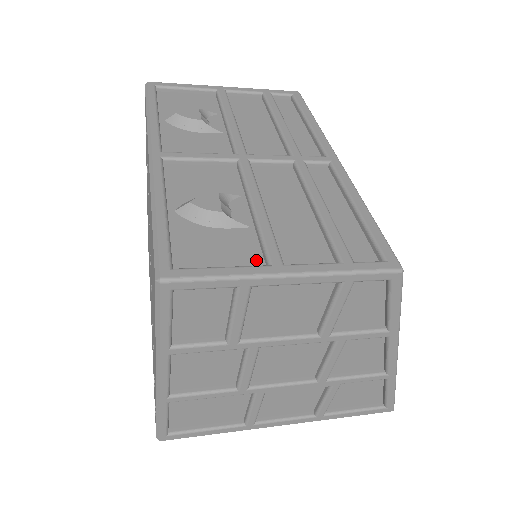
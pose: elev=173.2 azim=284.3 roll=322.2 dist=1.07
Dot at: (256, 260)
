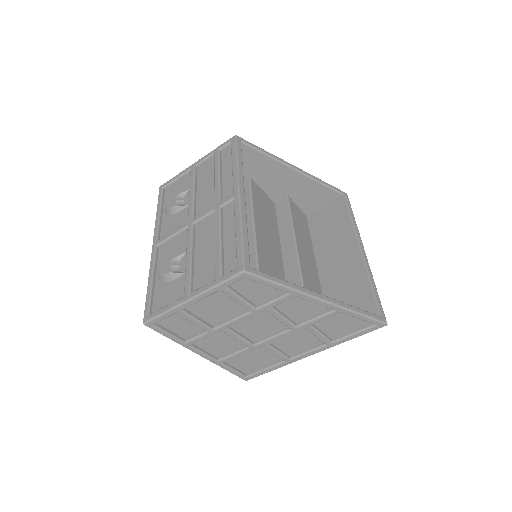
Dot at: (183, 294)
